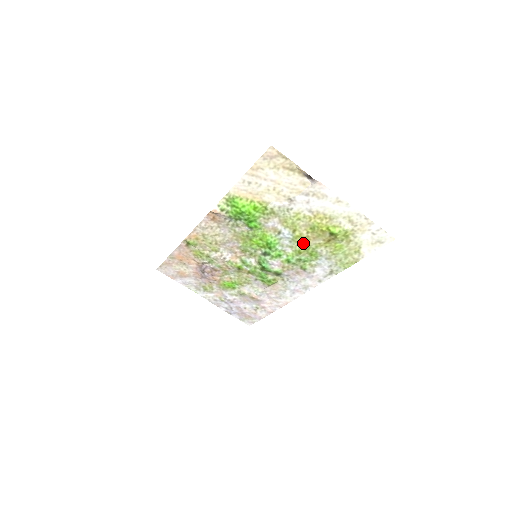
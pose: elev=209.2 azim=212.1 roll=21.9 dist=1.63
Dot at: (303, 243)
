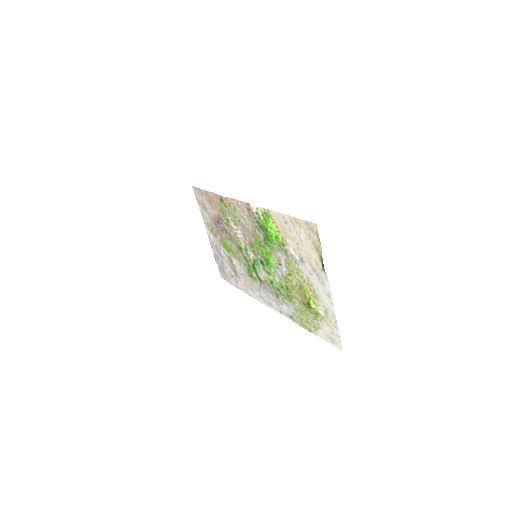
Dot at: (289, 286)
